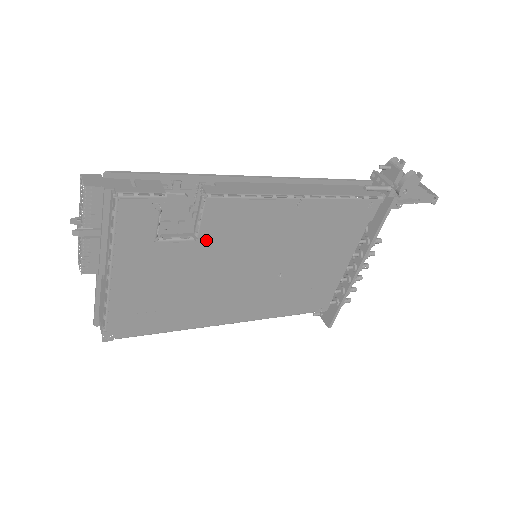
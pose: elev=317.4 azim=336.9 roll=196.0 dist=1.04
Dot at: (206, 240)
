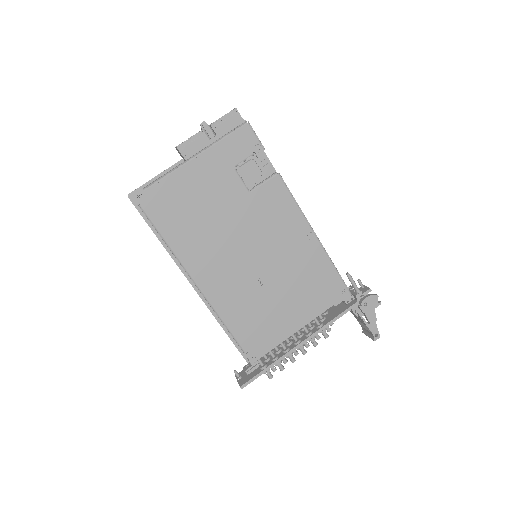
Dot at: (253, 199)
